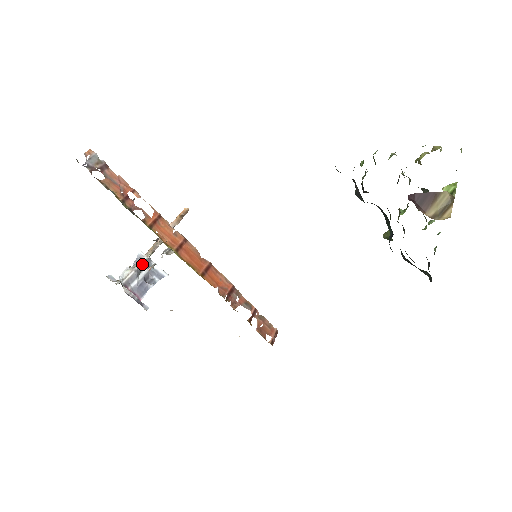
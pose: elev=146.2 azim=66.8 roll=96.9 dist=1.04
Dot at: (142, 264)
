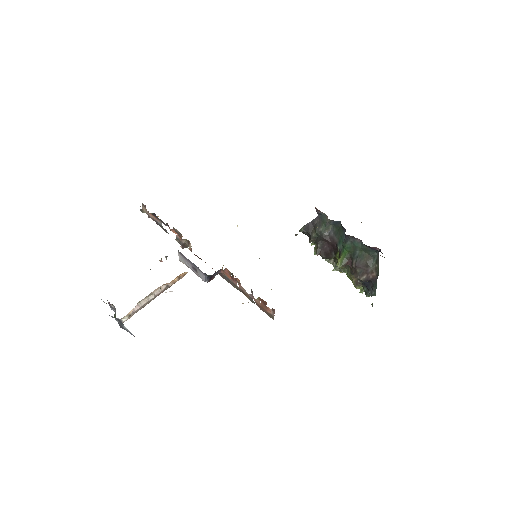
Dot at: (116, 318)
